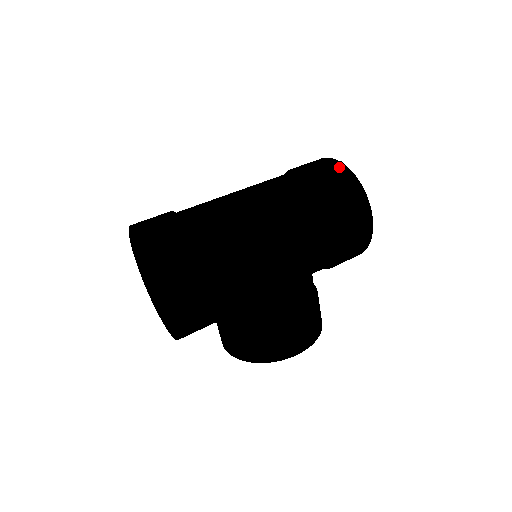
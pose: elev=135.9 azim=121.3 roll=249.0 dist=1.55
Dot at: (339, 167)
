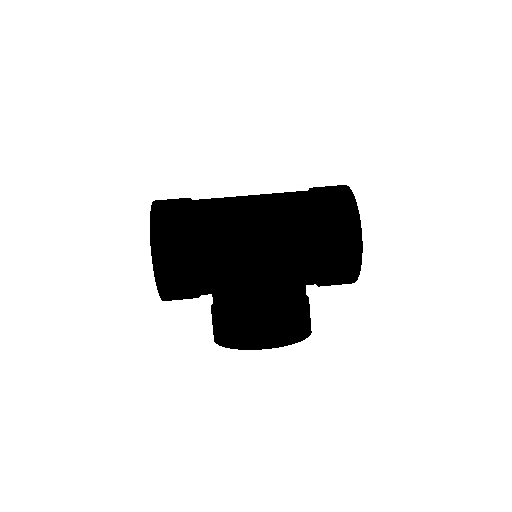
Dot at: (343, 188)
